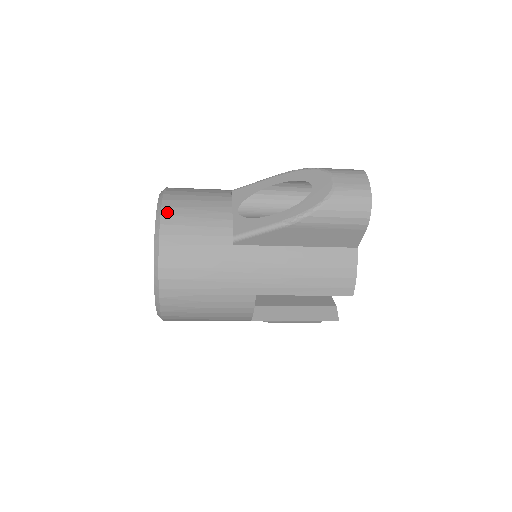
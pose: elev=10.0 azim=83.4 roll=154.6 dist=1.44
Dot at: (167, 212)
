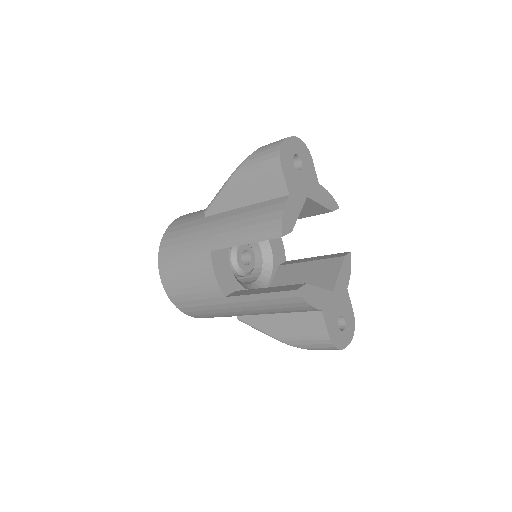
Dot at: (186, 214)
